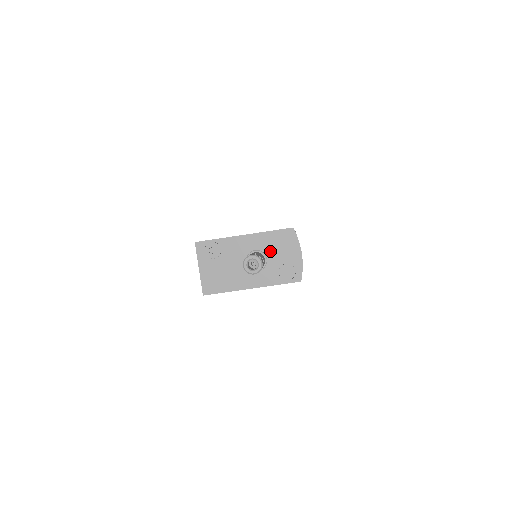
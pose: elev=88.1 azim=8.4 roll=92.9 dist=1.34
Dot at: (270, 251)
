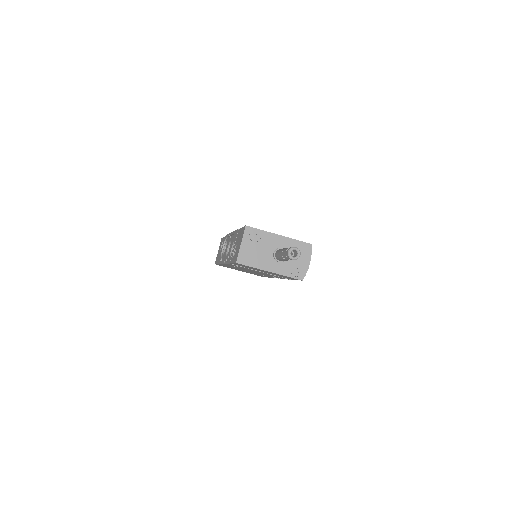
Dot at: occluded
